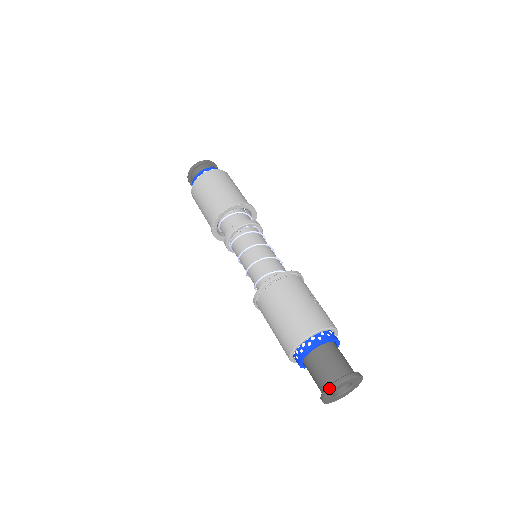
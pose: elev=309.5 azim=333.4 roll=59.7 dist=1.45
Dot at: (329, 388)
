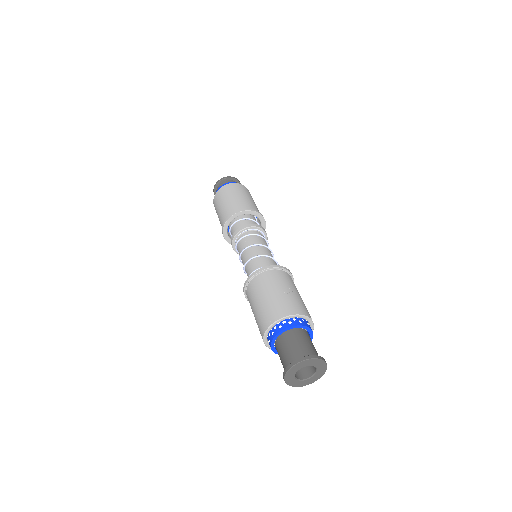
Dot at: (284, 373)
